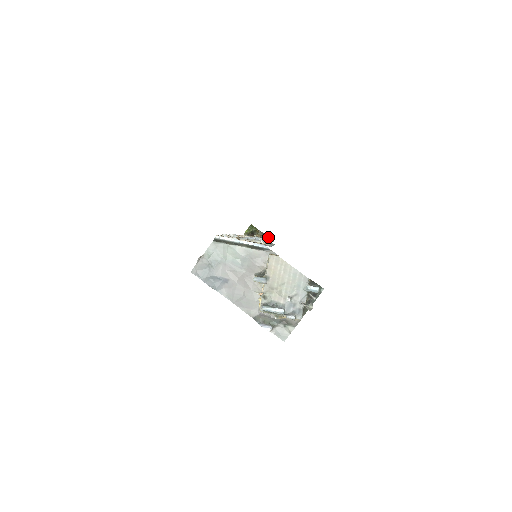
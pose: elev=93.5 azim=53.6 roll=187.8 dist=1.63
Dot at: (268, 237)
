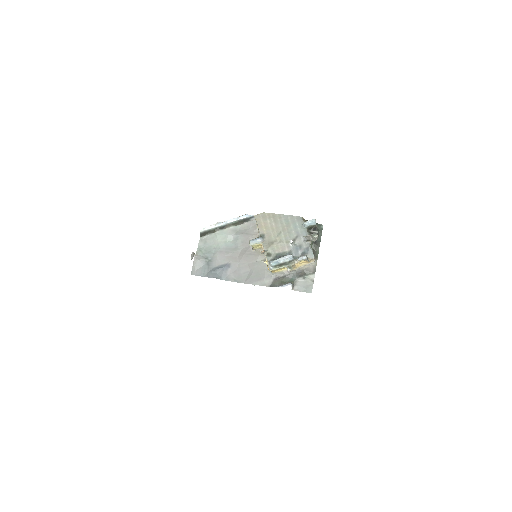
Dot at: occluded
